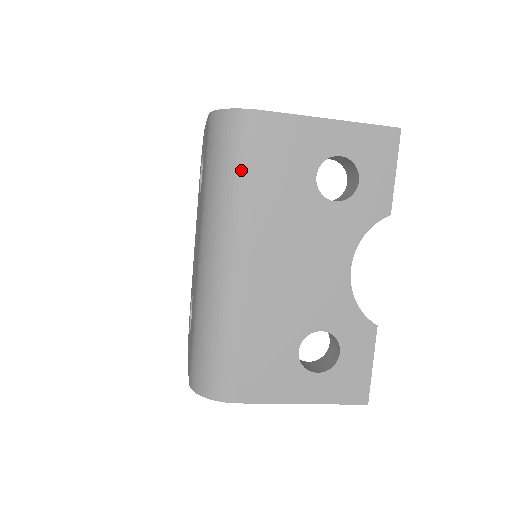
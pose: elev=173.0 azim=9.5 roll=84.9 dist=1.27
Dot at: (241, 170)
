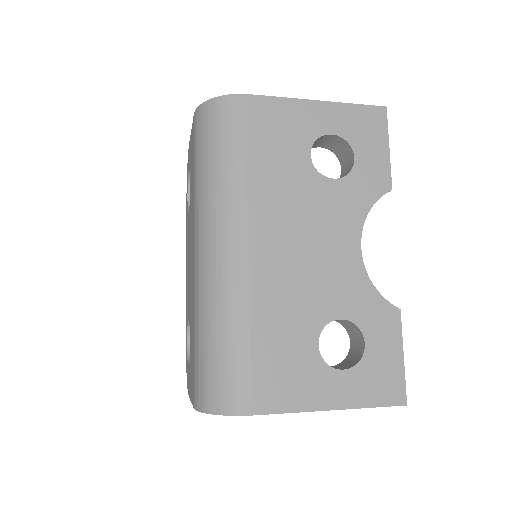
Dot at: (233, 152)
